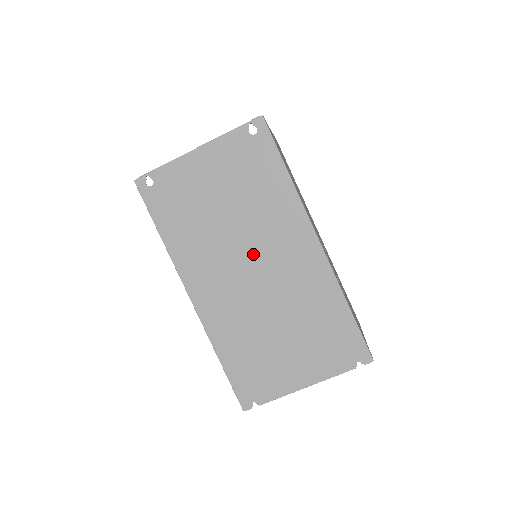
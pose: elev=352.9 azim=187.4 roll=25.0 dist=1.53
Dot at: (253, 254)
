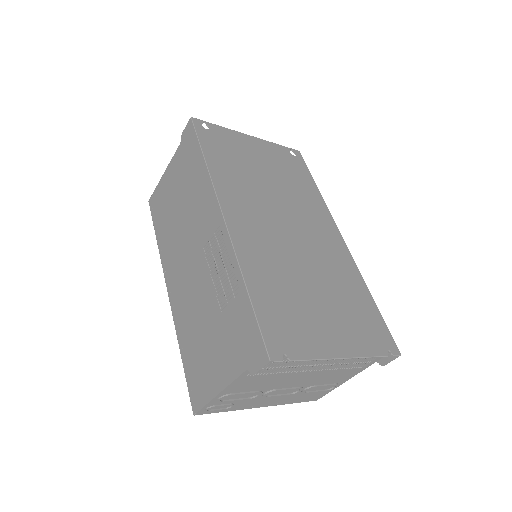
Dot at: (290, 217)
